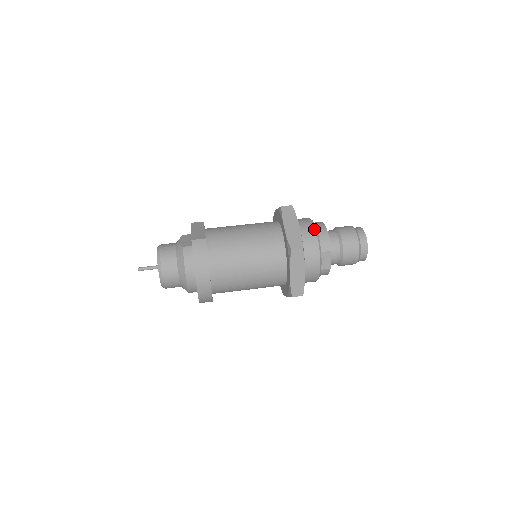
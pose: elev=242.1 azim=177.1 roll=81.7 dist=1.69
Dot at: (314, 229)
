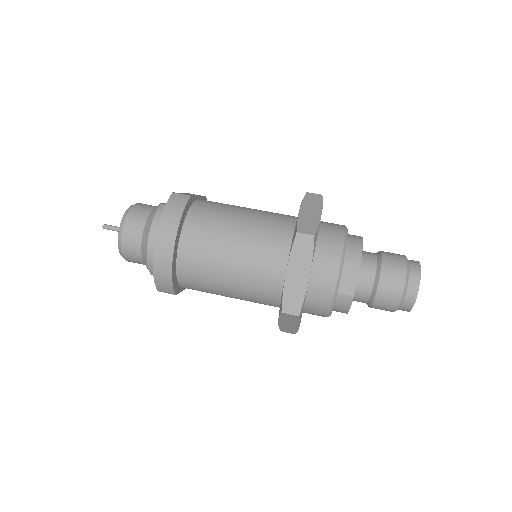
Dot at: (343, 231)
